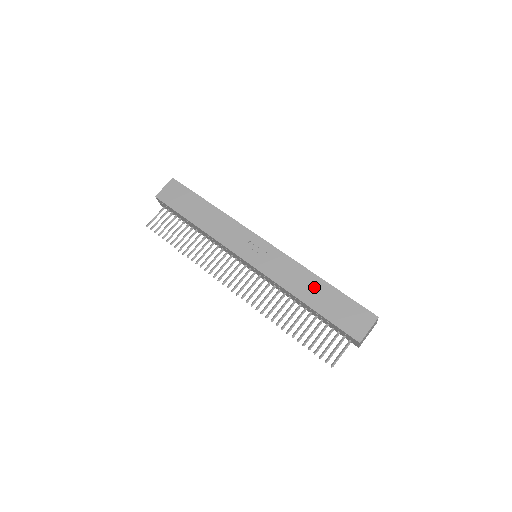
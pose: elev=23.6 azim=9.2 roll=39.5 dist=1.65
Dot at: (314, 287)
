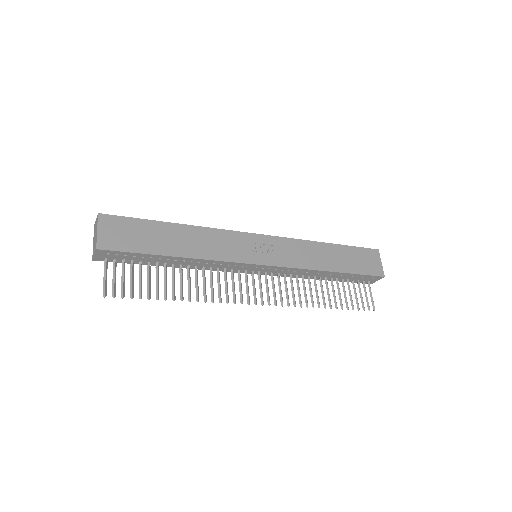
Dot at: (328, 253)
